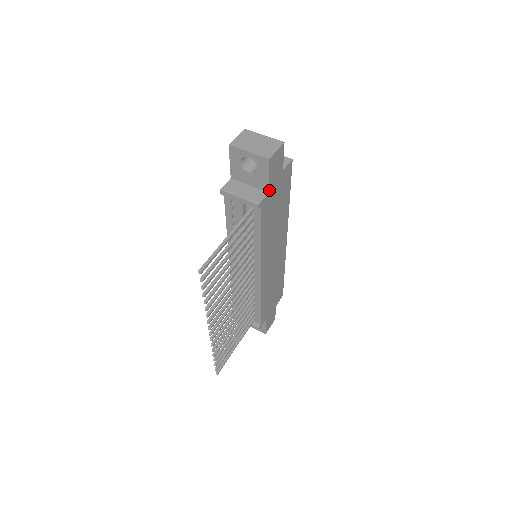
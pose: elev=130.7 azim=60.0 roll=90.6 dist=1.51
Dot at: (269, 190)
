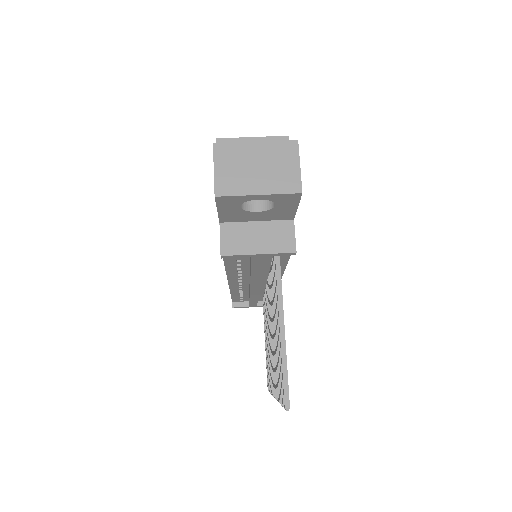
Dot at: (293, 216)
